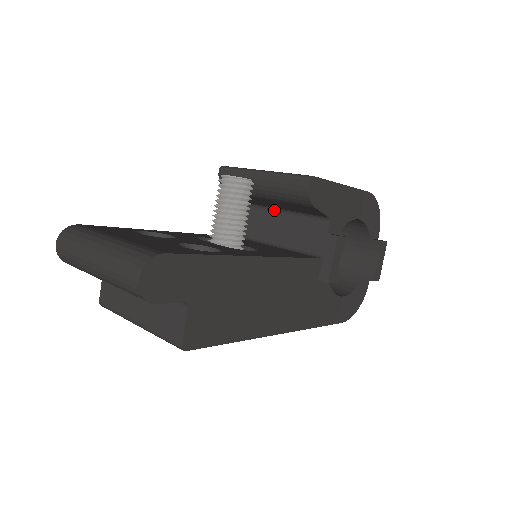
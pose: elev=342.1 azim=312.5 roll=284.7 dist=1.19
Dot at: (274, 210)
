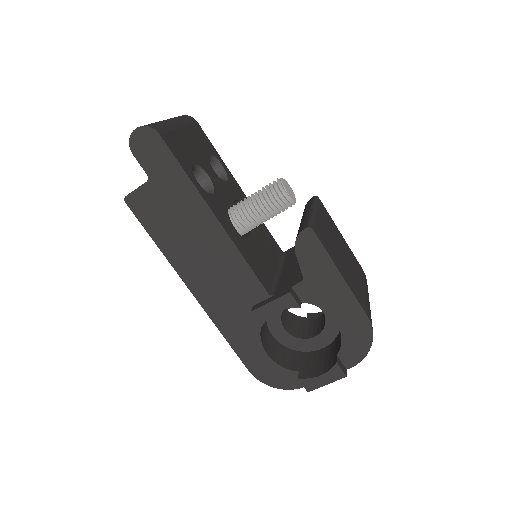
Dot at: occluded
